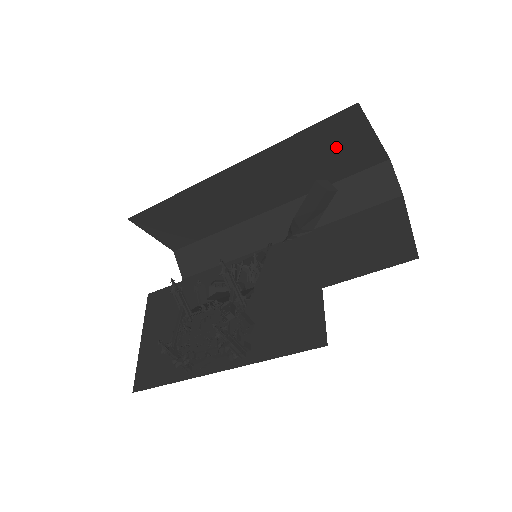
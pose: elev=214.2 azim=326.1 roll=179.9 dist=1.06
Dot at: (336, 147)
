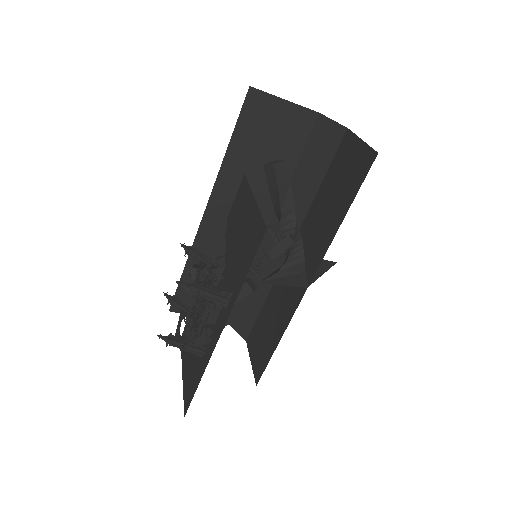
Dot at: (268, 134)
